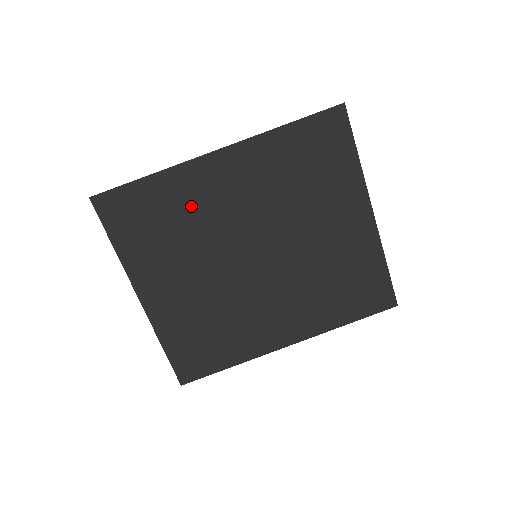
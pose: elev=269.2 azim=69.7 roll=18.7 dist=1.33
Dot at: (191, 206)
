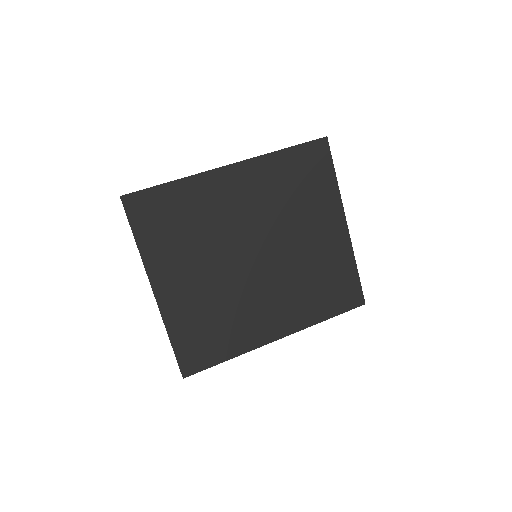
Dot at: (206, 209)
